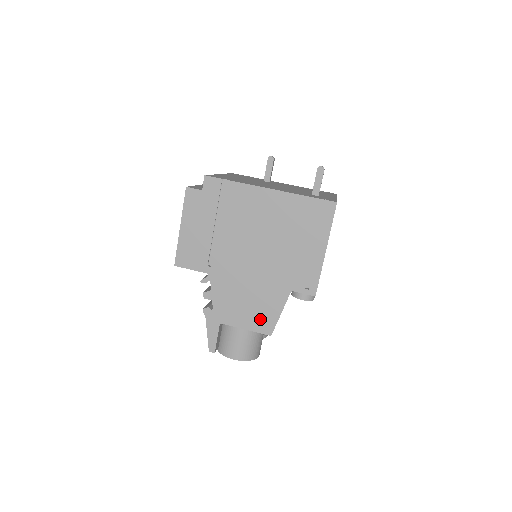
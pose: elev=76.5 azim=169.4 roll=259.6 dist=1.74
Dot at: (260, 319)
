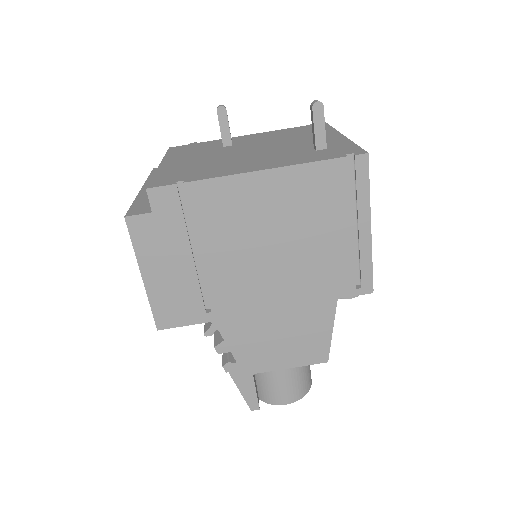
Dot at: (306, 349)
